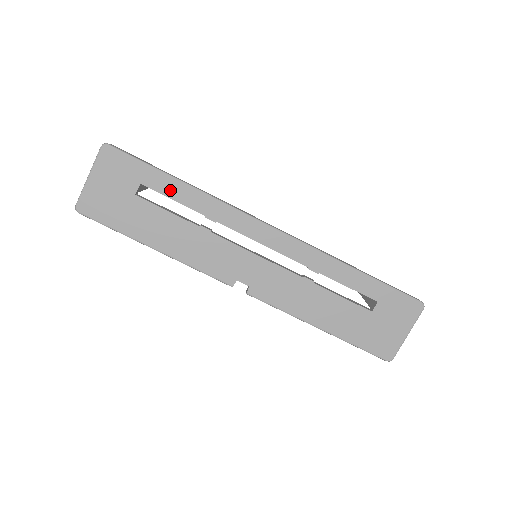
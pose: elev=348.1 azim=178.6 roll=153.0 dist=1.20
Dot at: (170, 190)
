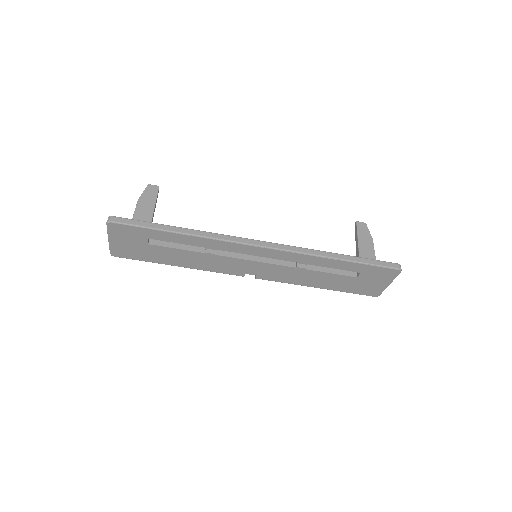
Dot at: (172, 239)
